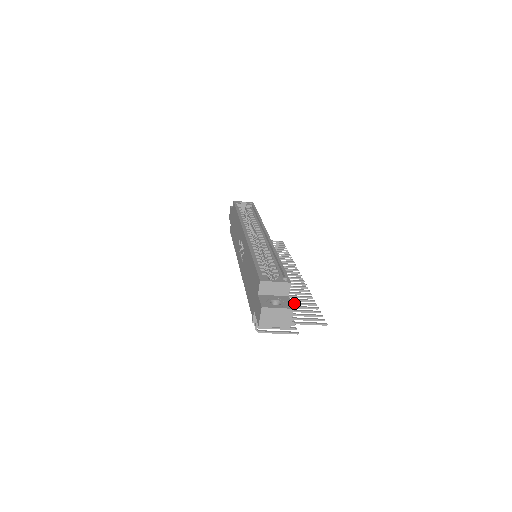
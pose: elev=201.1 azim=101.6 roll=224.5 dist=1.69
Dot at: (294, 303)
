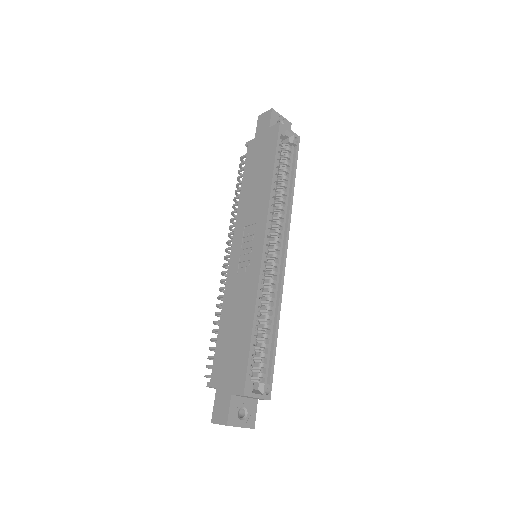
Dot at: occluded
